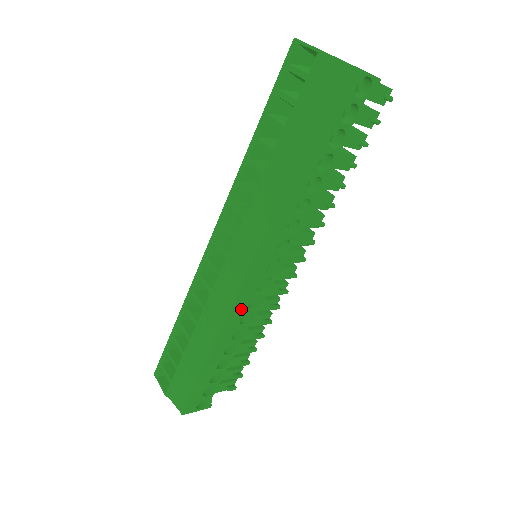
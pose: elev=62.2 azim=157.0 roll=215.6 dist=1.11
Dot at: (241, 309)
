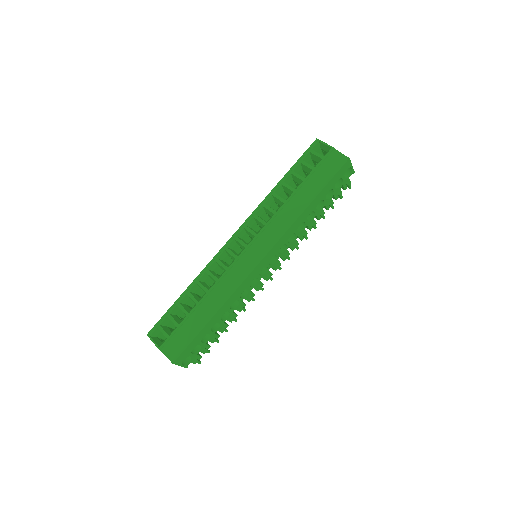
Dot at: (246, 284)
